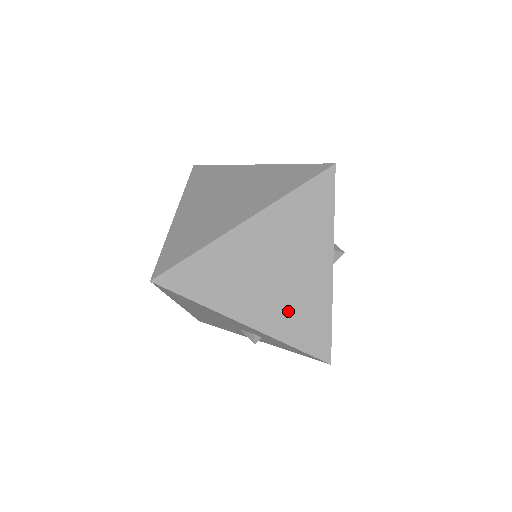
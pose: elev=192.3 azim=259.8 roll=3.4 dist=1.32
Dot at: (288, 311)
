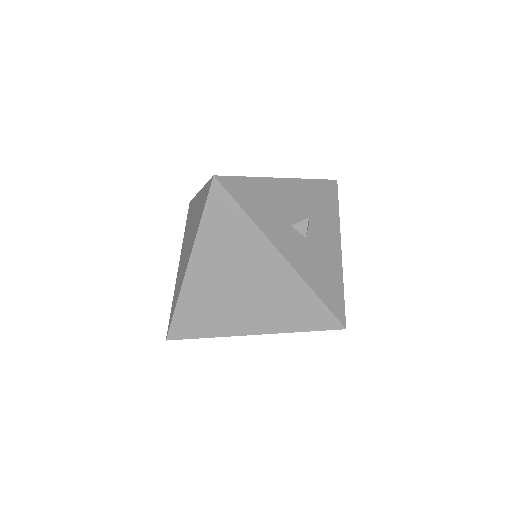
Dot at: (273, 308)
